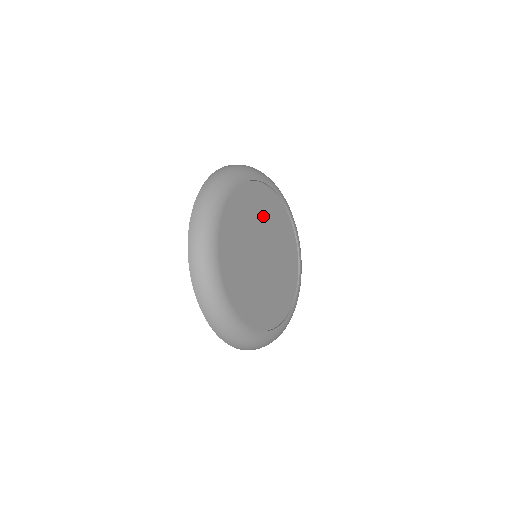
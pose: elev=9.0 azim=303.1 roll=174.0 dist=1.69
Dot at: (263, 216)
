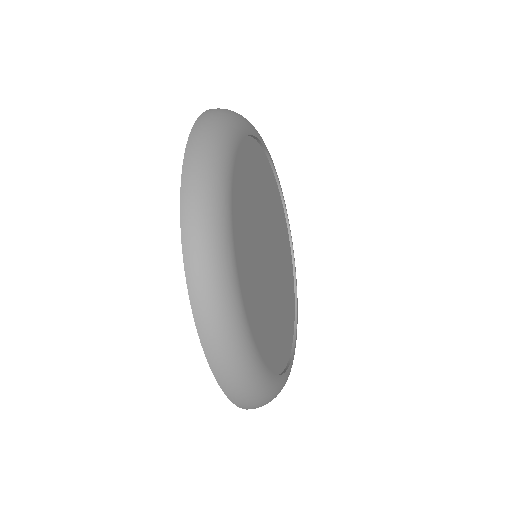
Dot at: (278, 232)
